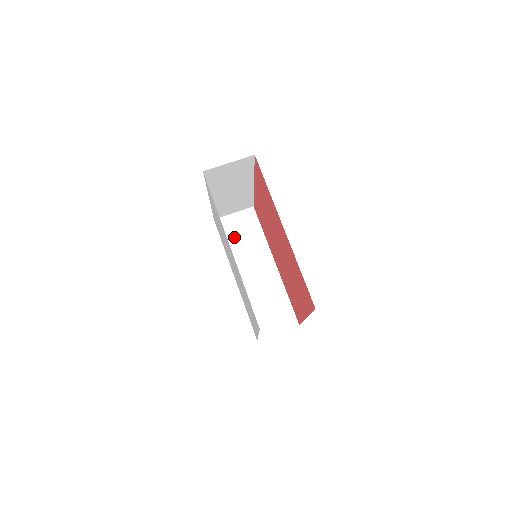
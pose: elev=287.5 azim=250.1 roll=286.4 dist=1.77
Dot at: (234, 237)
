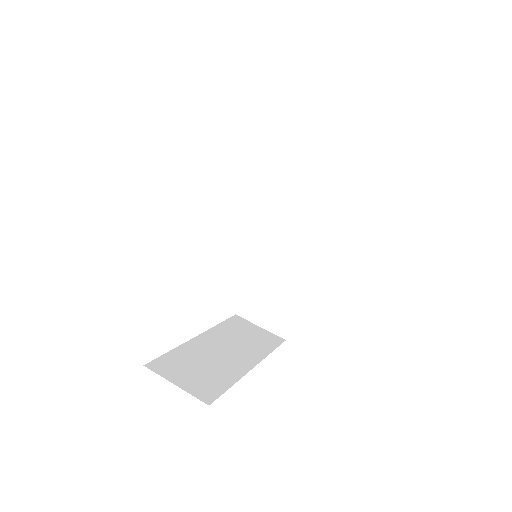
Dot at: (297, 187)
